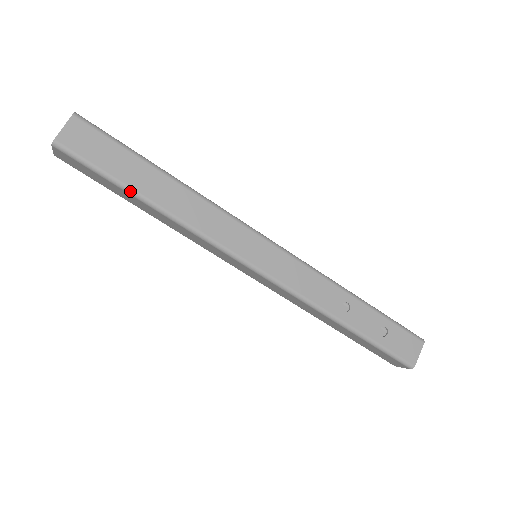
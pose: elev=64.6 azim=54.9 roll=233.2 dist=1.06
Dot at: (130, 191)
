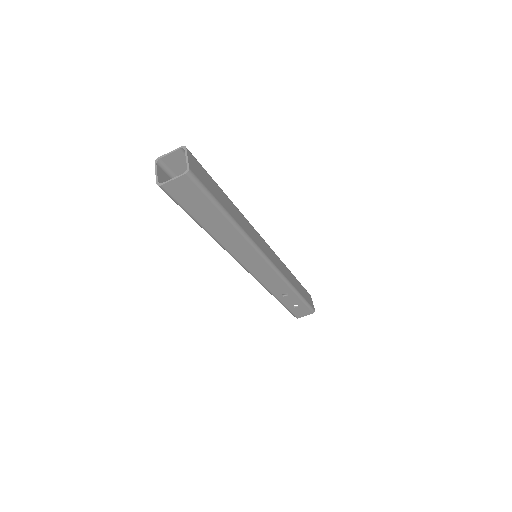
Dot at: (197, 223)
